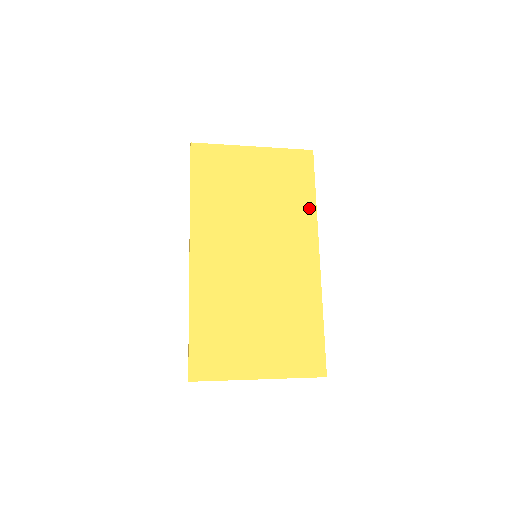
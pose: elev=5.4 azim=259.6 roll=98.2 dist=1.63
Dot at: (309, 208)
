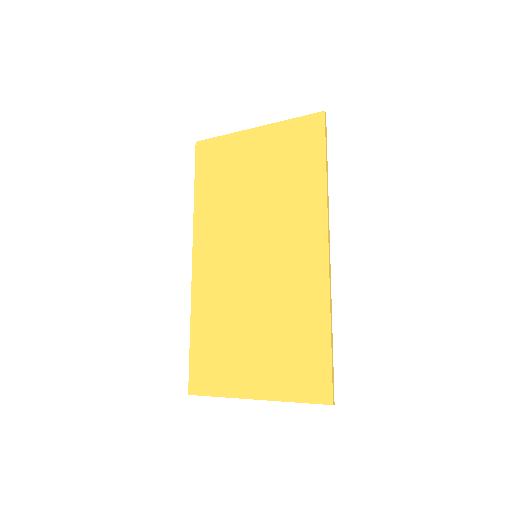
Dot at: (317, 188)
